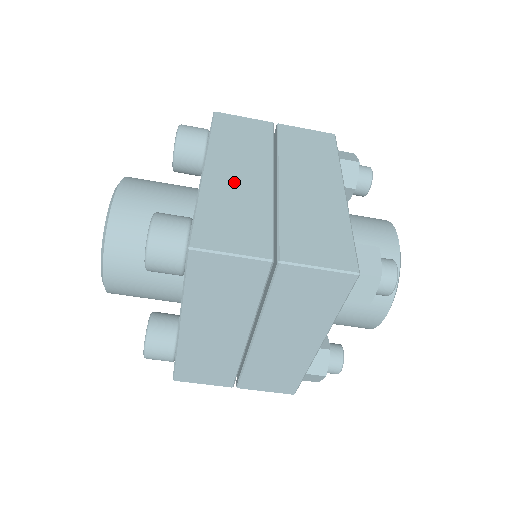
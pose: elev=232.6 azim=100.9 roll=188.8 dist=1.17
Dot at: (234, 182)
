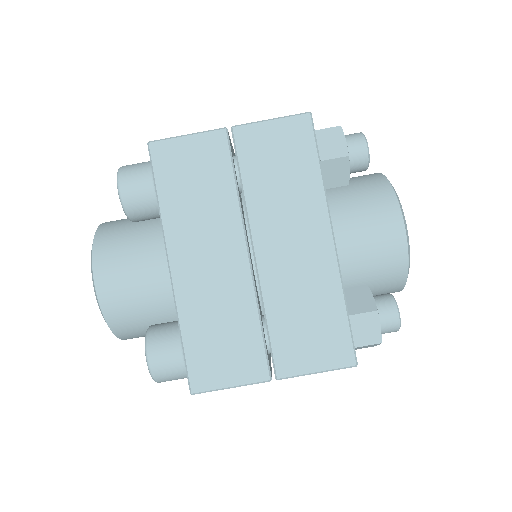
Dot at: occluded
